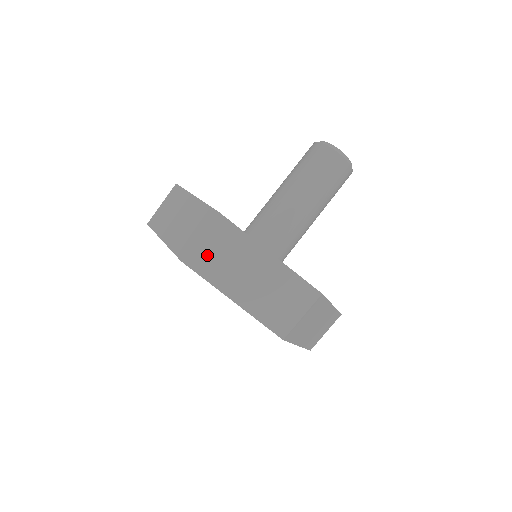
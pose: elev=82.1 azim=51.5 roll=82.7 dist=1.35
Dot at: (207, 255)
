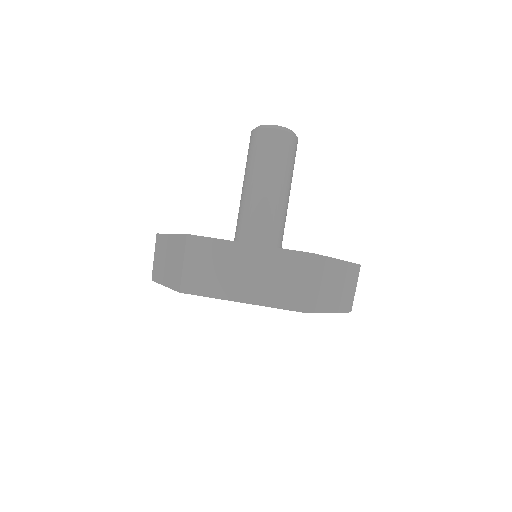
Dot at: (198, 275)
